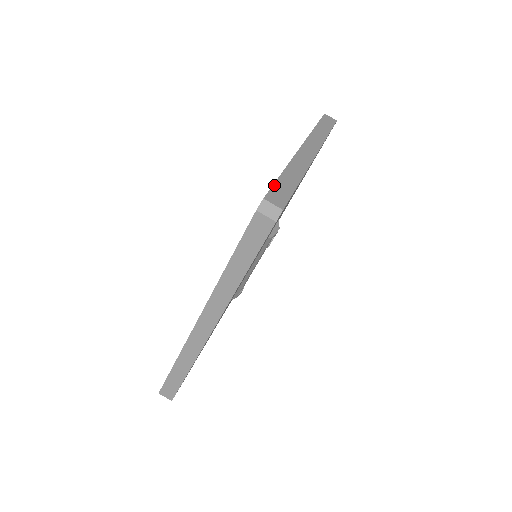
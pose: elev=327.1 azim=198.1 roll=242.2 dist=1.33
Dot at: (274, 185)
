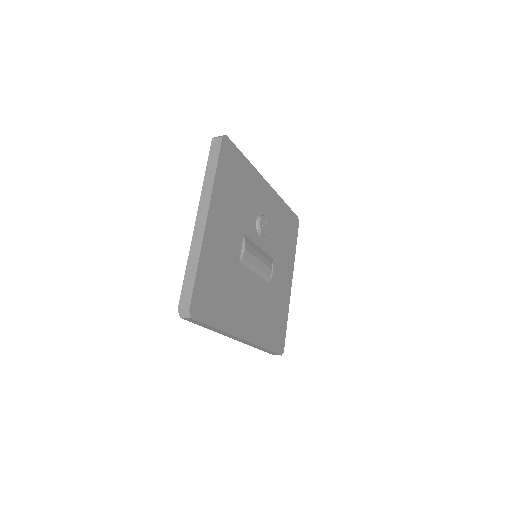
Dot at: (182, 289)
